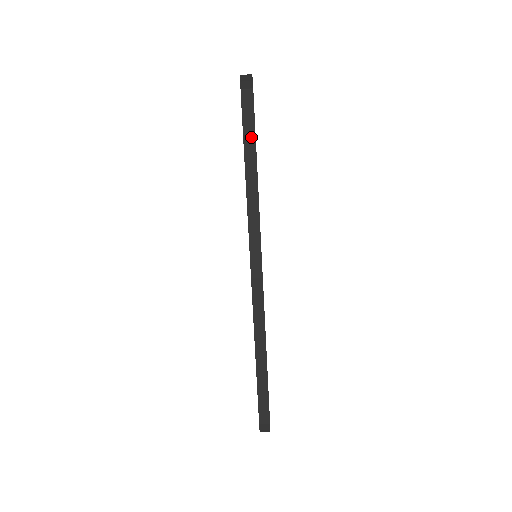
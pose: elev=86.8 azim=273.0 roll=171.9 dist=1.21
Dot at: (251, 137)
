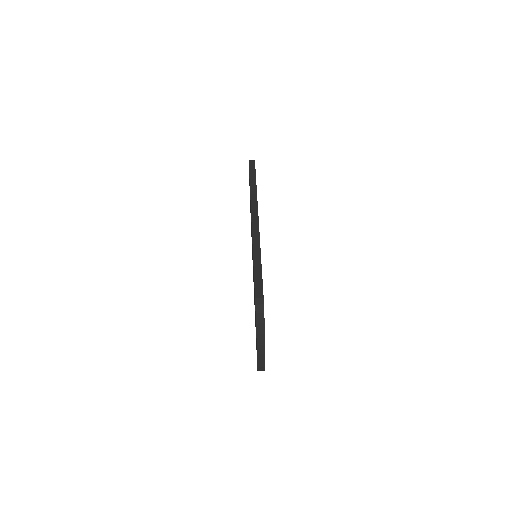
Dot at: (253, 172)
